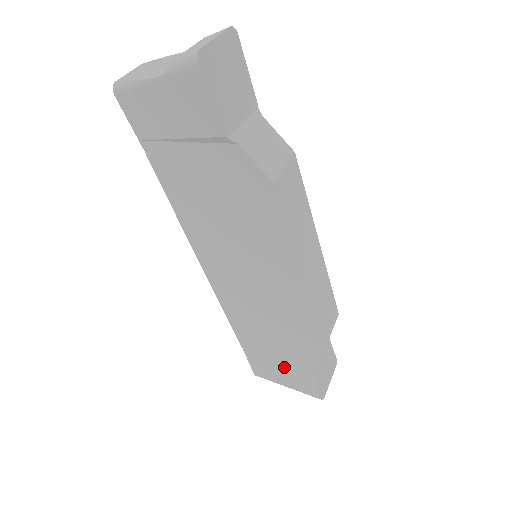
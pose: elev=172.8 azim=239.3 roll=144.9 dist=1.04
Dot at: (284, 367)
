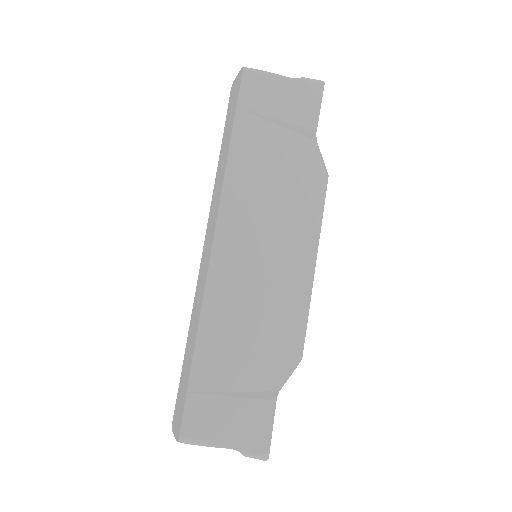
Dot at: (239, 404)
